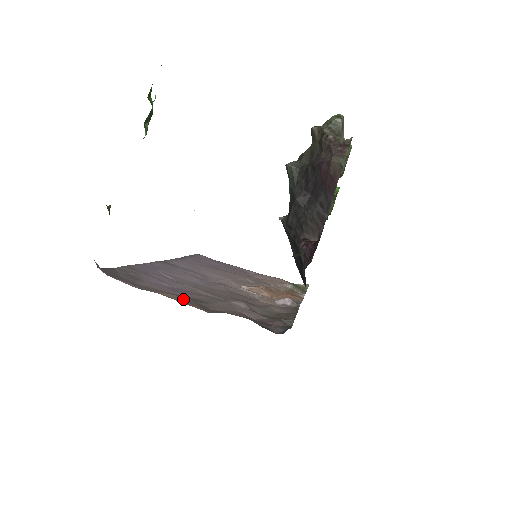
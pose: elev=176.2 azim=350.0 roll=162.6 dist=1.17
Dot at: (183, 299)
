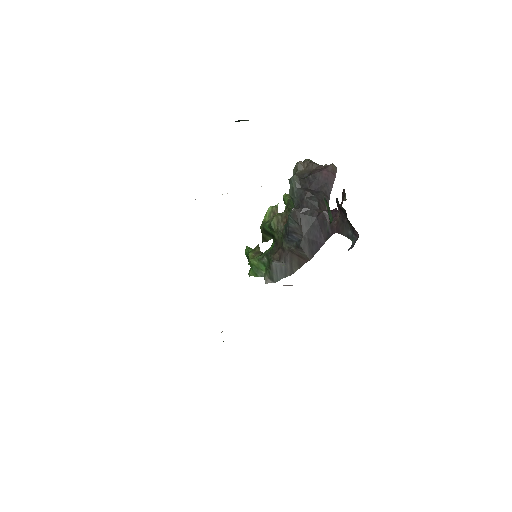
Dot at: occluded
